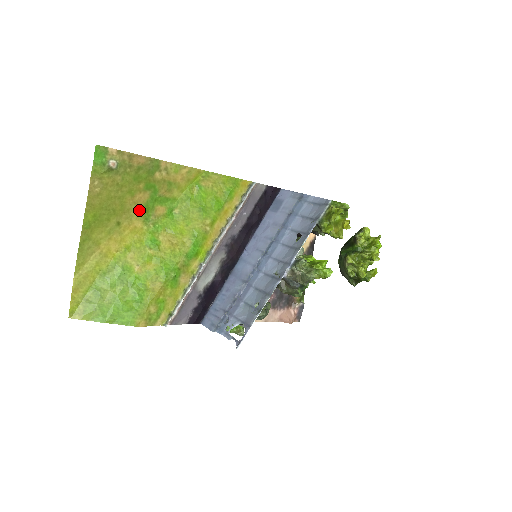
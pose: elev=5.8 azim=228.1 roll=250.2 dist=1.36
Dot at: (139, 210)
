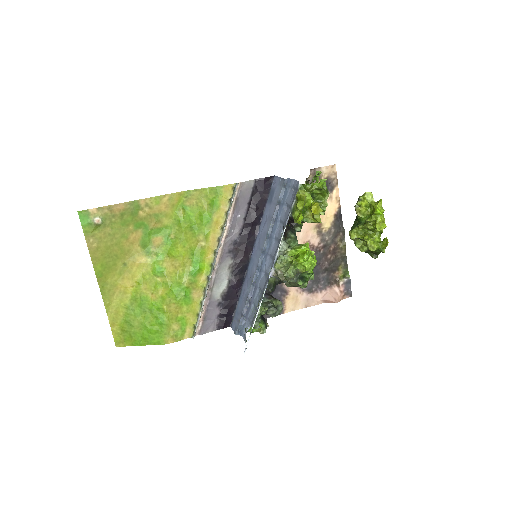
Dot at: (138, 247)
